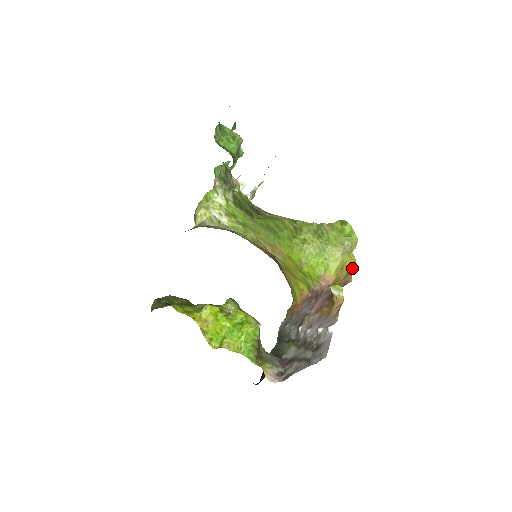
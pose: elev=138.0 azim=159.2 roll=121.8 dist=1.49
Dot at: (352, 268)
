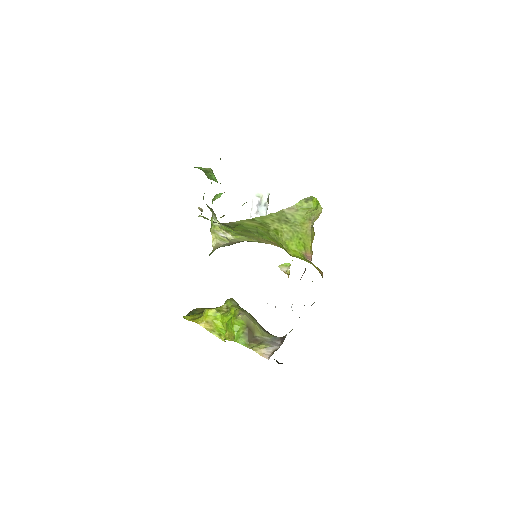
Dot at: occluded
